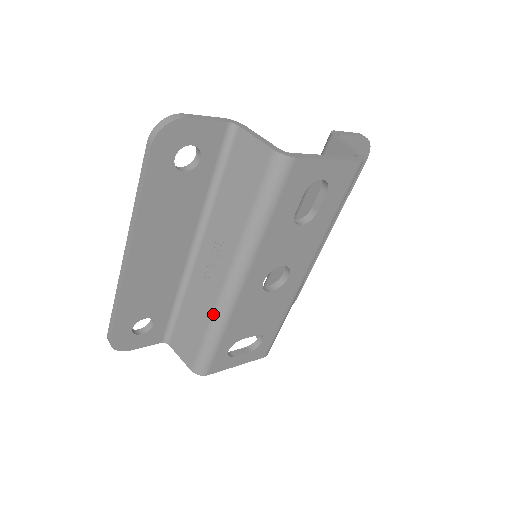
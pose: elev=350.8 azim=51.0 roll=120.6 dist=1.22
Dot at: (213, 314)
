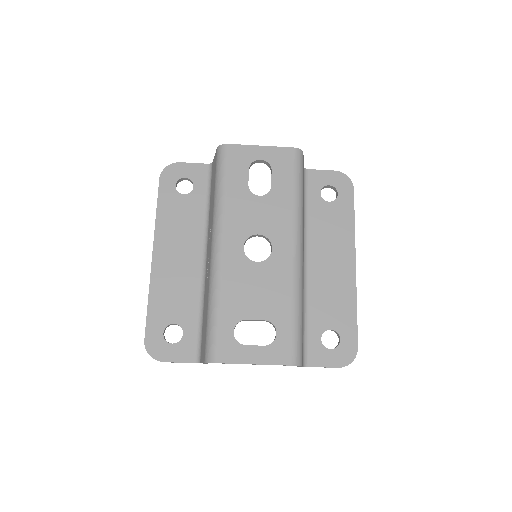
Dot at: (209, 286)
